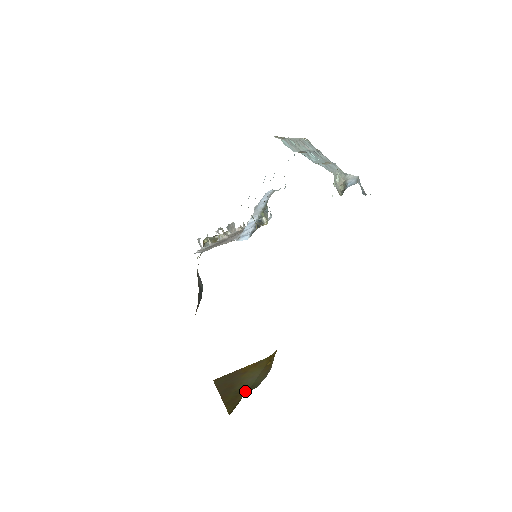
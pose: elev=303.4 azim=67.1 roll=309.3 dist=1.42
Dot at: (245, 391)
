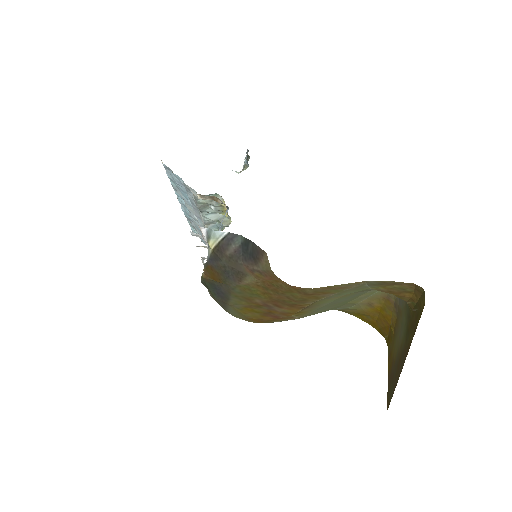
Dot at: (409, 320)
